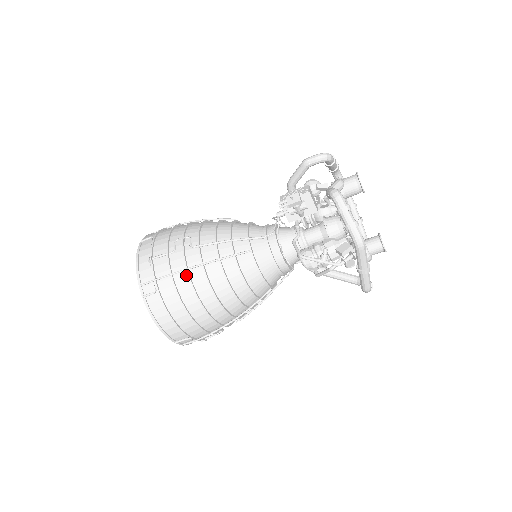
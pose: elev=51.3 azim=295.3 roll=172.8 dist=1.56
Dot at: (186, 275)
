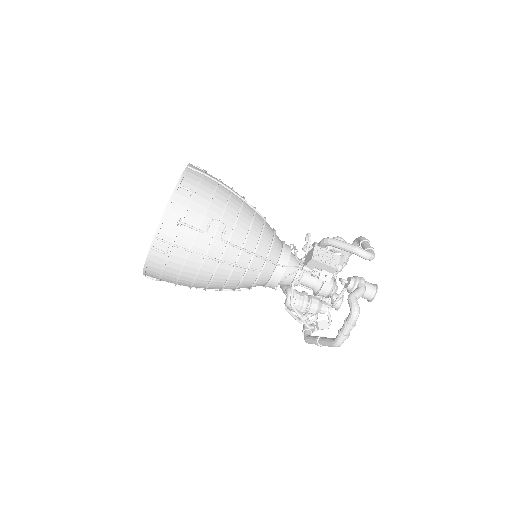
Dot at: (201, 259)
